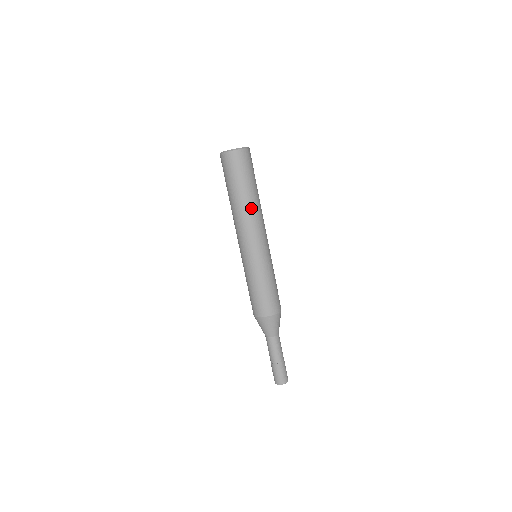
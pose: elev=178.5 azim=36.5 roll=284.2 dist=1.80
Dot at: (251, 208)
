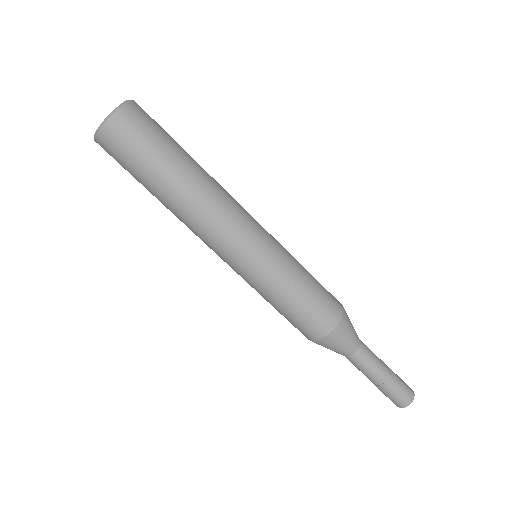
Dot at: (204, 187)
